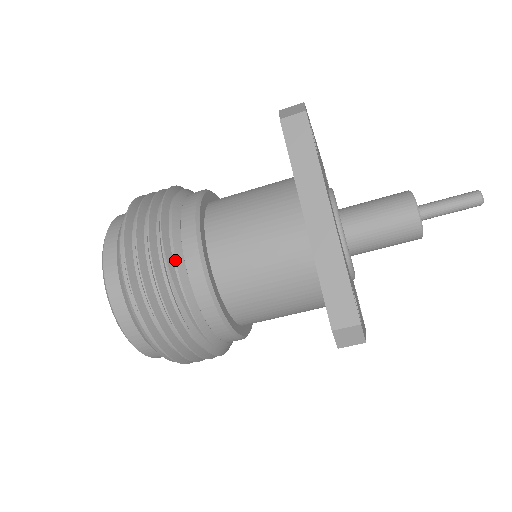
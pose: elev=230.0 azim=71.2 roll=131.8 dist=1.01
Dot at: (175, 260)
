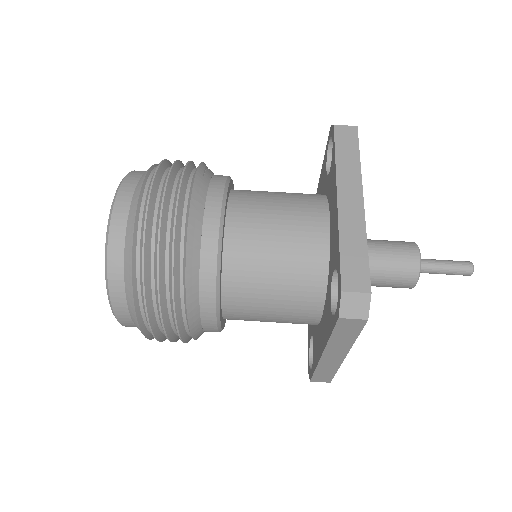
Dot at: occluded
